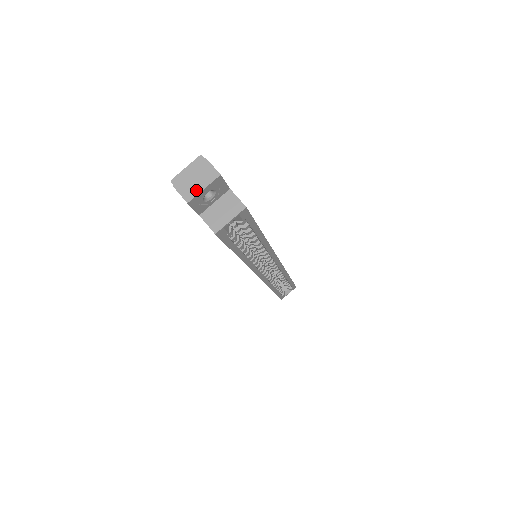
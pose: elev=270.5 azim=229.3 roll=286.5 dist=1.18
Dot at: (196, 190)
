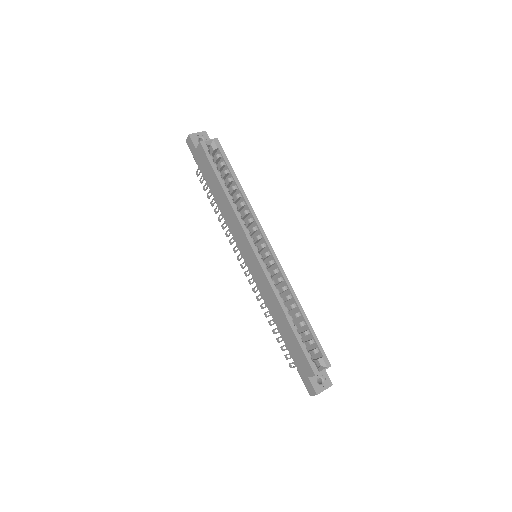
Dot at: (194, 134)
